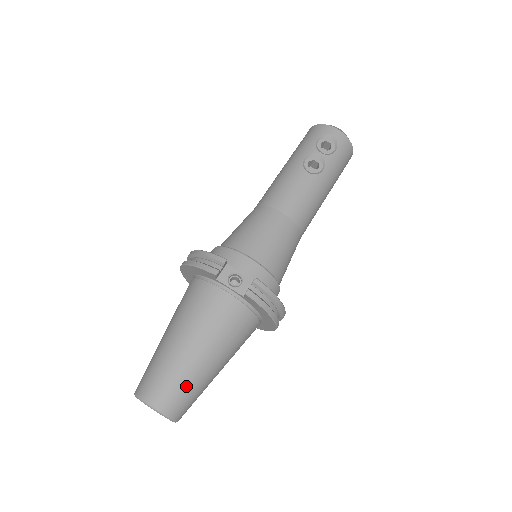
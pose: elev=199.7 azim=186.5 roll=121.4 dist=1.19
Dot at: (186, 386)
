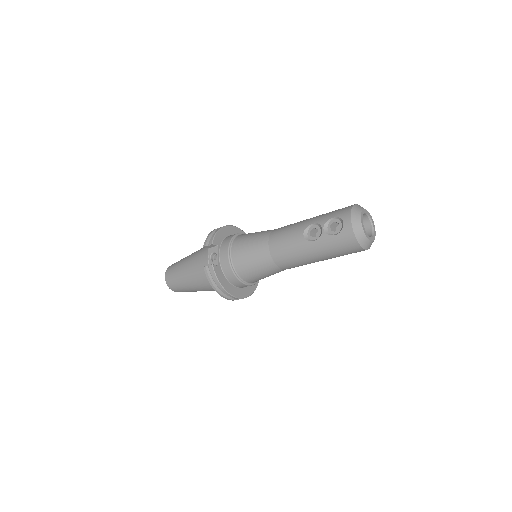
Dot at: (176, 281)
